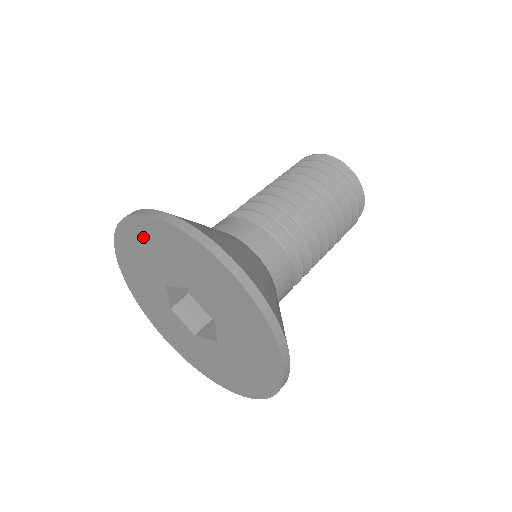
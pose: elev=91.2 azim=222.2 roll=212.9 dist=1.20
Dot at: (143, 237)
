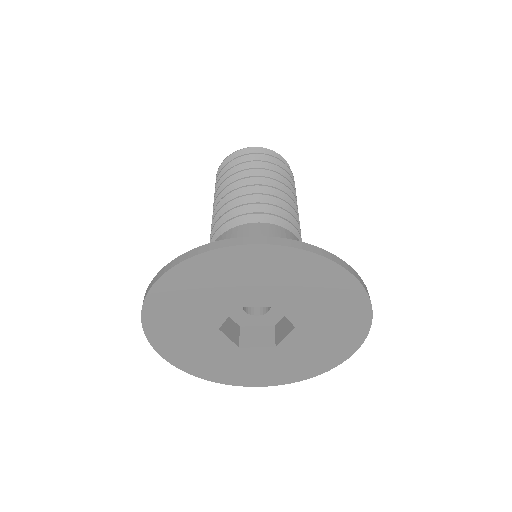
Dot at: (169, 306)
